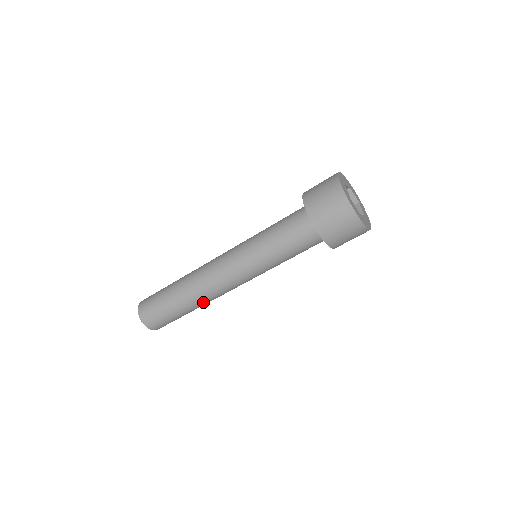
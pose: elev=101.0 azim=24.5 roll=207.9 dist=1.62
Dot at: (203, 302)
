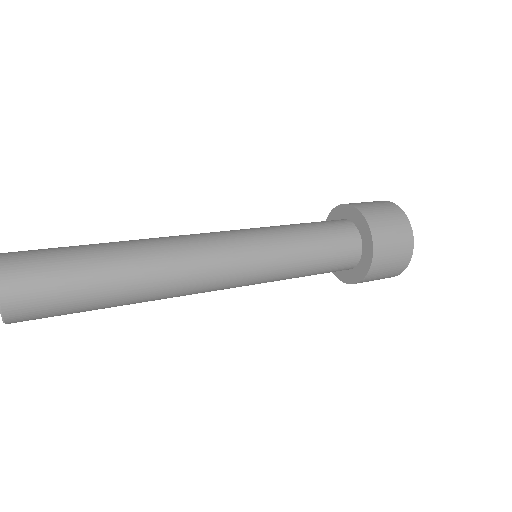
Dot at: (152, 277)
